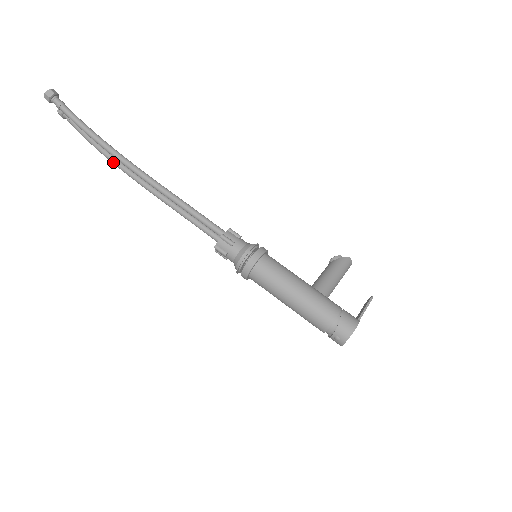
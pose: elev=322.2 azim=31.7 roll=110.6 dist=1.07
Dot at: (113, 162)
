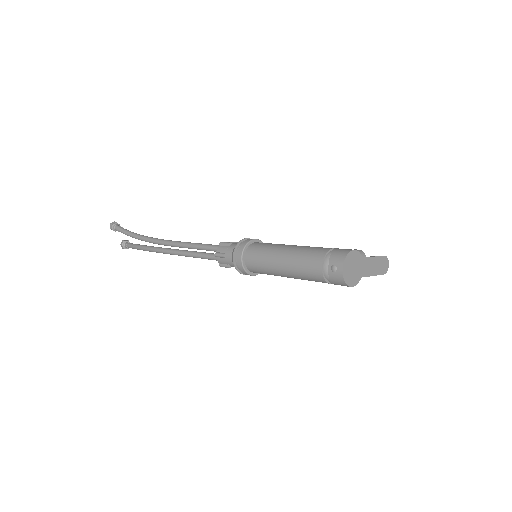
Dot at: (149, 249)
